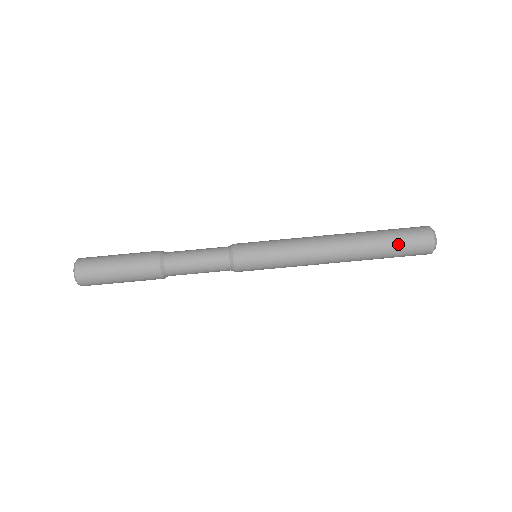
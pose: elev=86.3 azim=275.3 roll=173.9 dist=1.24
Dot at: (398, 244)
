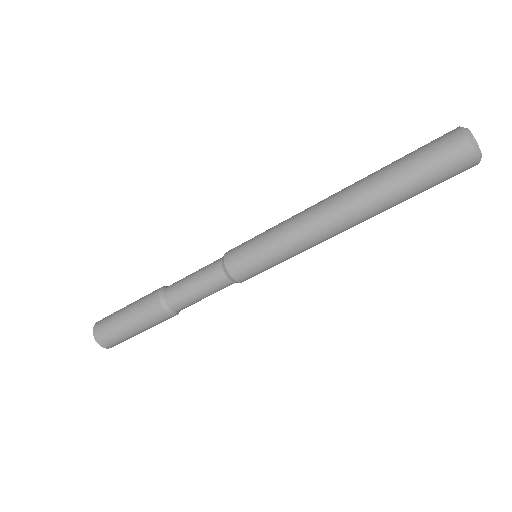
Dot at: (424, 181)
